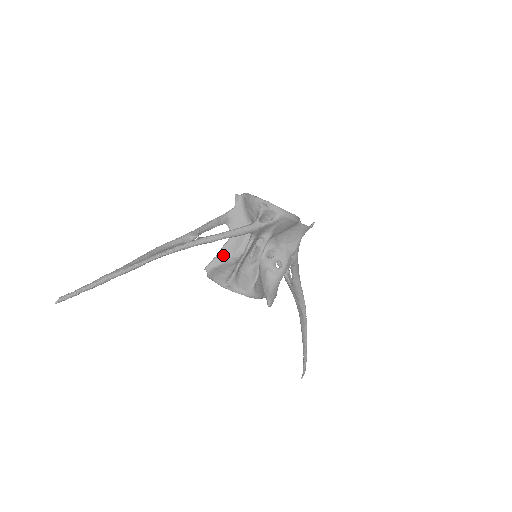
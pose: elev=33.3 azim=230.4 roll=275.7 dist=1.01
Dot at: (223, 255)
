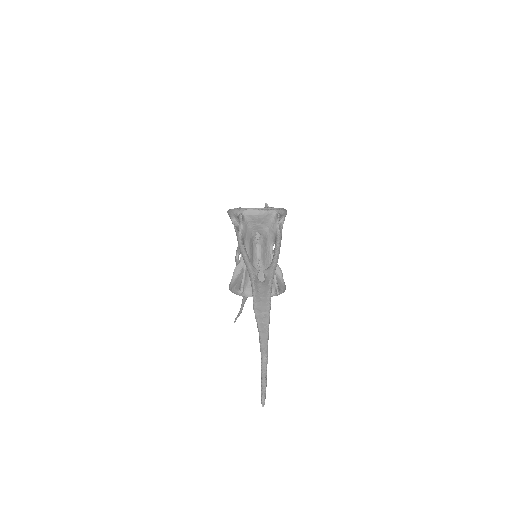
Dot at: occluded
